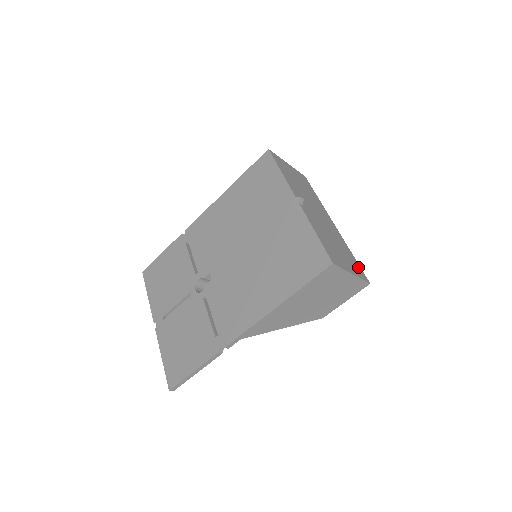
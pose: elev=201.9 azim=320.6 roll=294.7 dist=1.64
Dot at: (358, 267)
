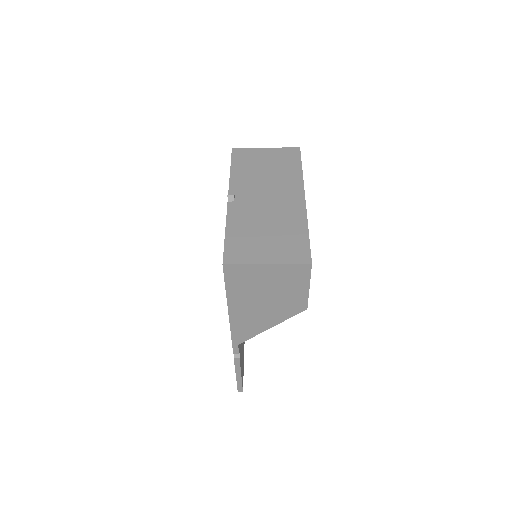
Dot at: (301, 247)
